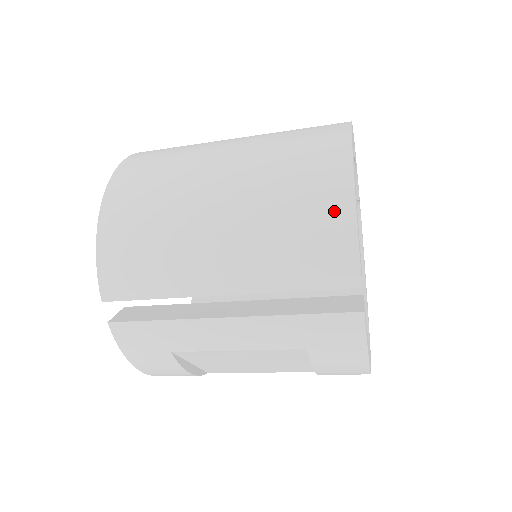
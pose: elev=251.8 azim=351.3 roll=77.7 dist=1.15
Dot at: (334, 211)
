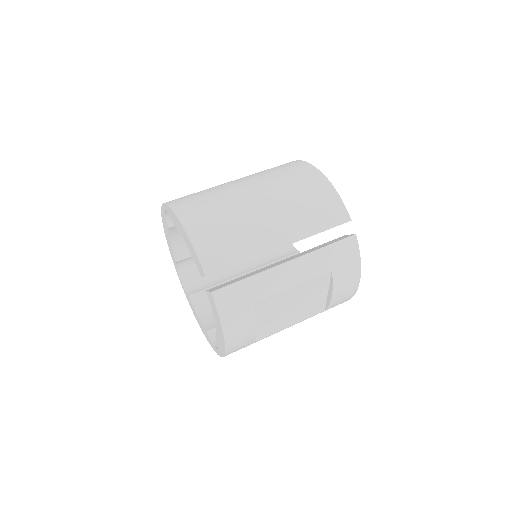
Dot at: (323, 188)
